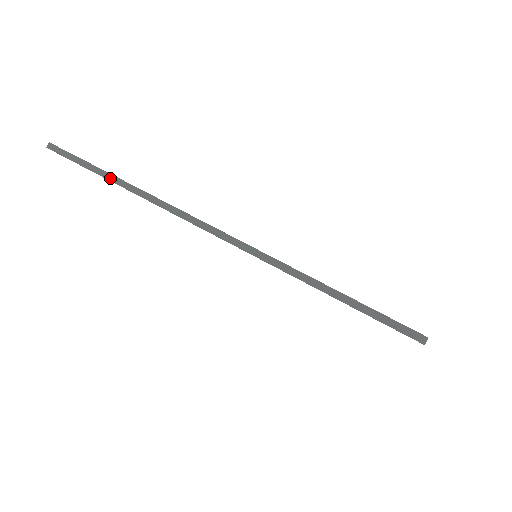
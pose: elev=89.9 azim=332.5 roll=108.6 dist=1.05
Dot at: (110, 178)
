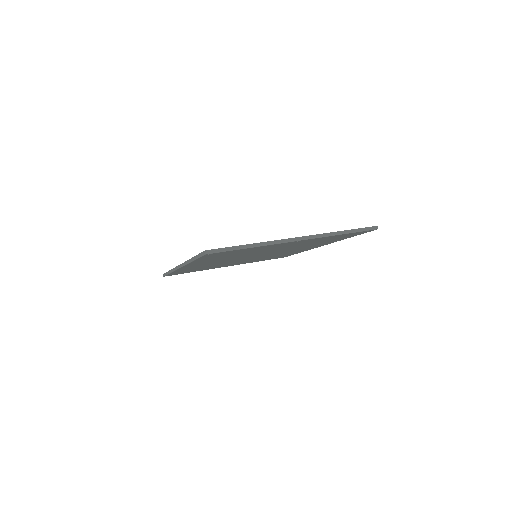
Dot at: (169, 272)
